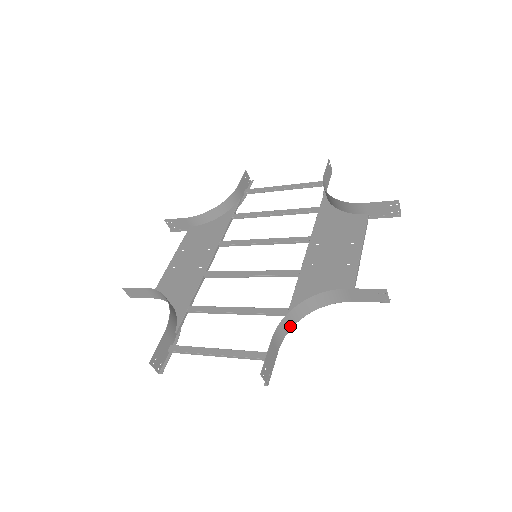
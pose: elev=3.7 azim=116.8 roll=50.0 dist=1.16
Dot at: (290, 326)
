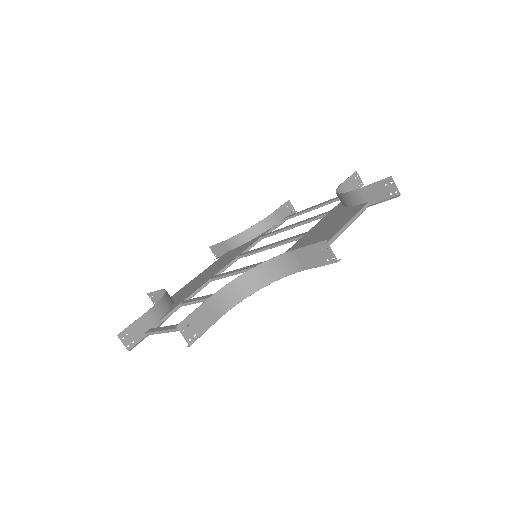
Dot at: (240, 297)
